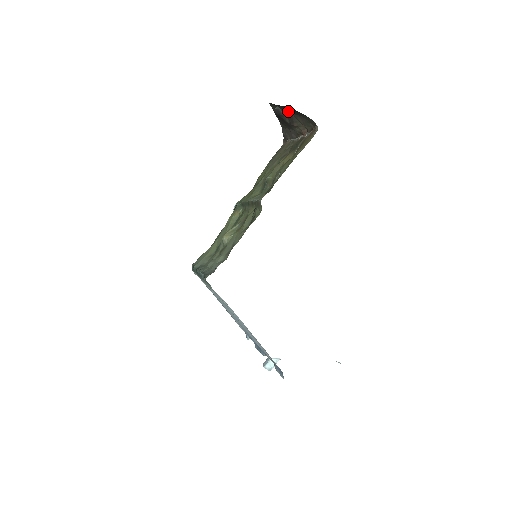
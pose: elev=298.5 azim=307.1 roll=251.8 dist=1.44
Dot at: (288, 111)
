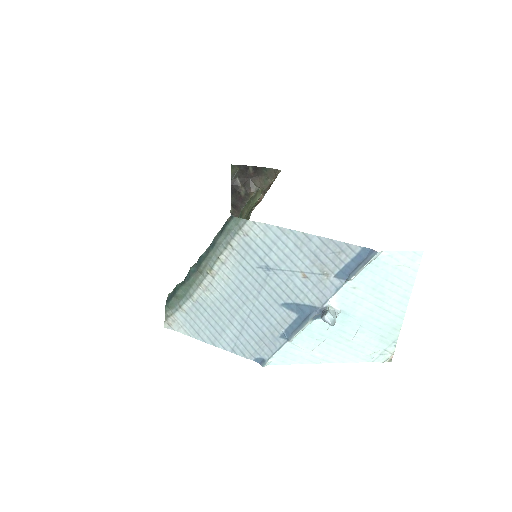
Dot at: (246, 176)
